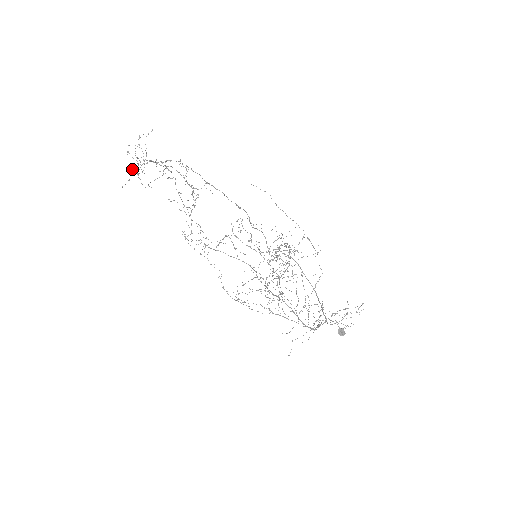
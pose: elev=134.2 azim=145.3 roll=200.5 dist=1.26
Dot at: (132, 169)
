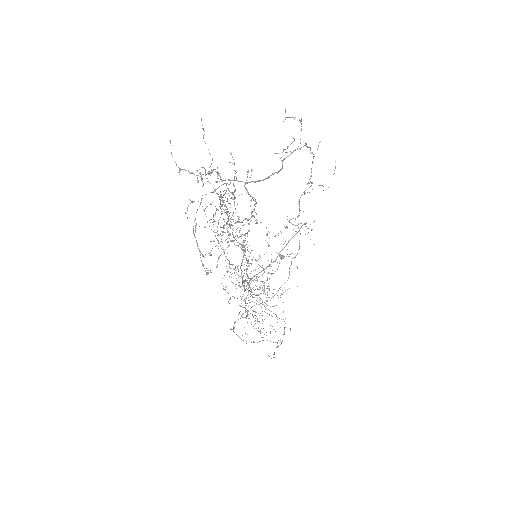
Dot at: (203, 138)
